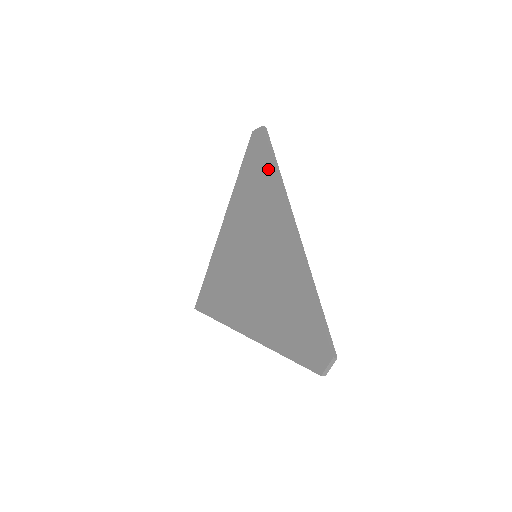
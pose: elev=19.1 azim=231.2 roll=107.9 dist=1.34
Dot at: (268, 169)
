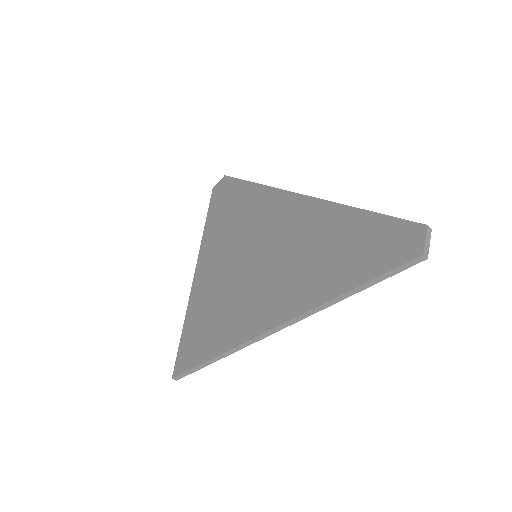
Dot at: (244, 190)
